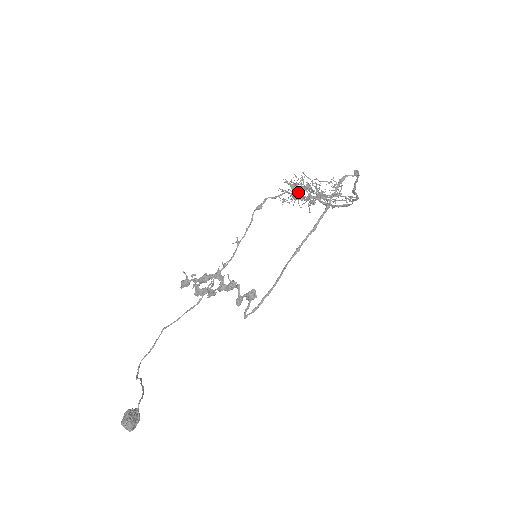
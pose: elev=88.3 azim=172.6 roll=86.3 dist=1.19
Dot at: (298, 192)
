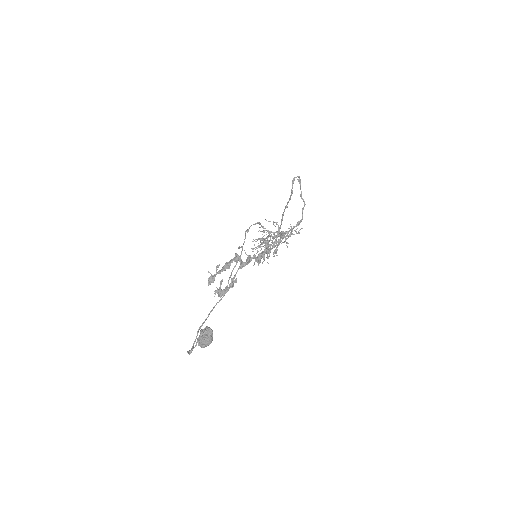
Dot at: (267, 230)
